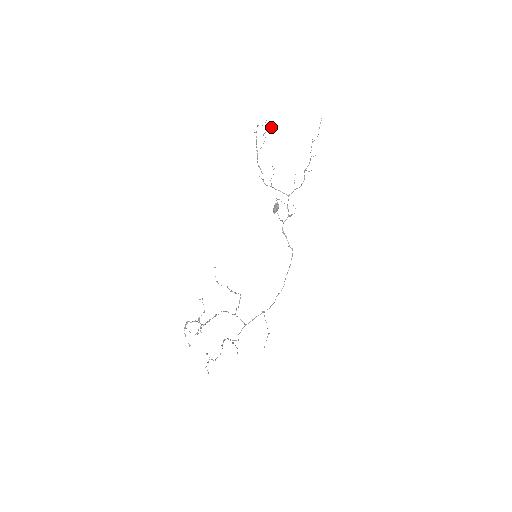
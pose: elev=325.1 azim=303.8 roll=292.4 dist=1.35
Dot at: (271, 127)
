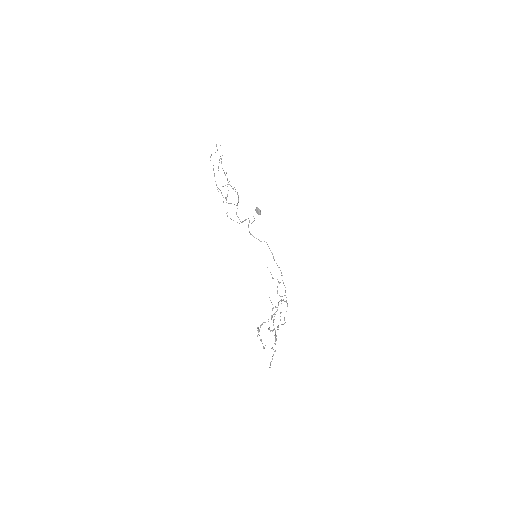
Dot at: occluded
